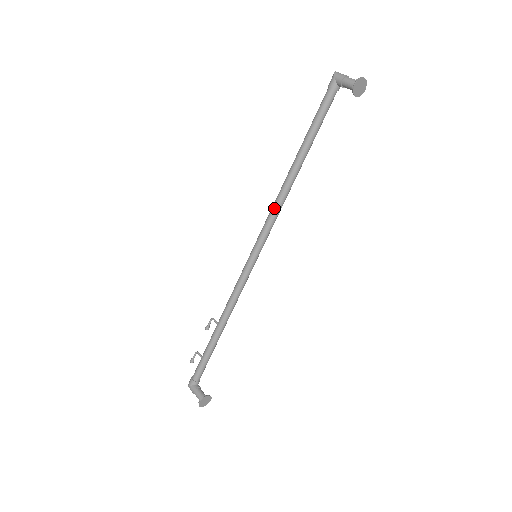
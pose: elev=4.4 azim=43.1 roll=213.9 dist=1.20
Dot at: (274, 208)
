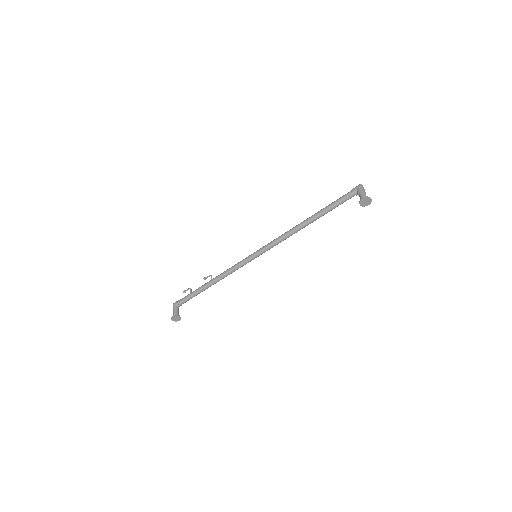
Dot at: (282, 236)
